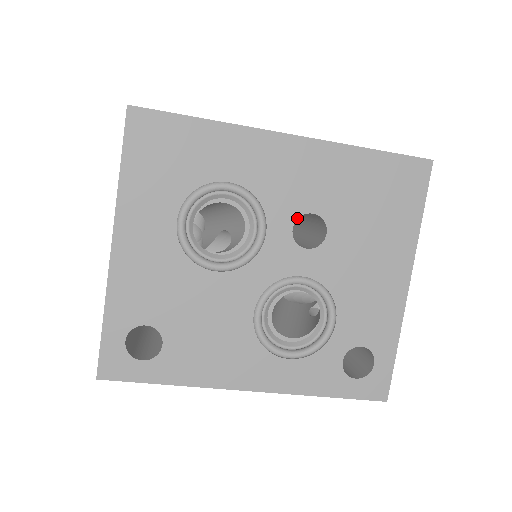
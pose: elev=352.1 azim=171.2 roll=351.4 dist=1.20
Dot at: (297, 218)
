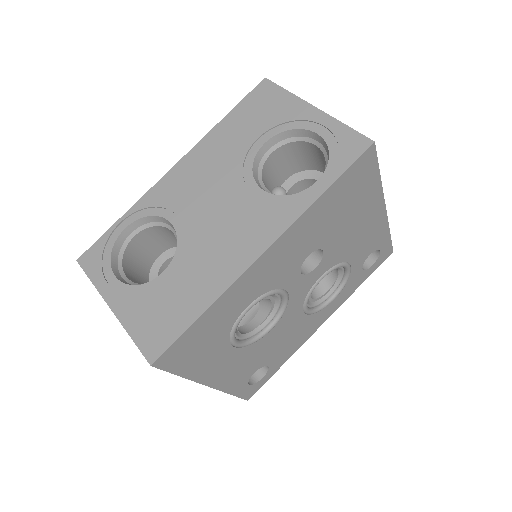
Dot at: (300, 268)
